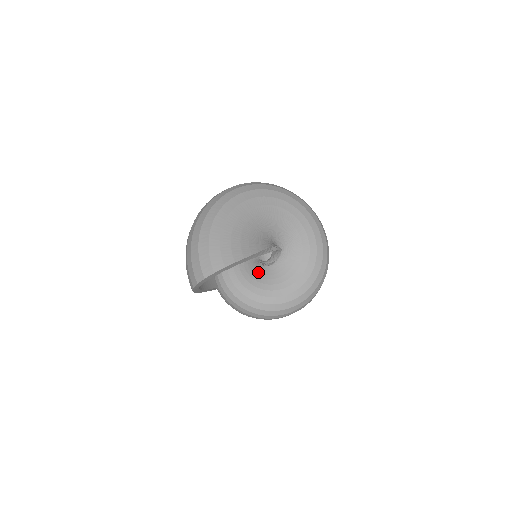
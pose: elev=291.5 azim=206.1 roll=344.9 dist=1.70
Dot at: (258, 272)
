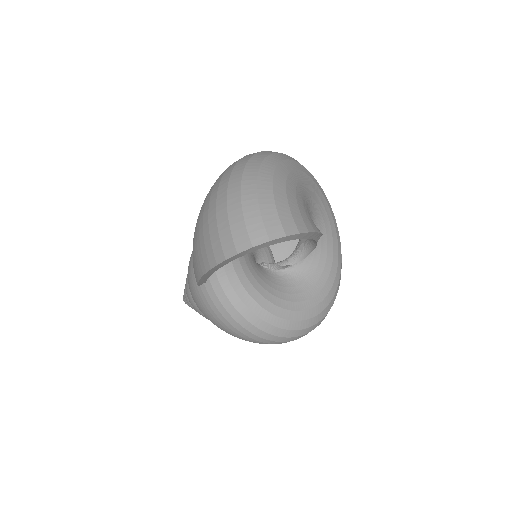
Dot at: (266, 274)
